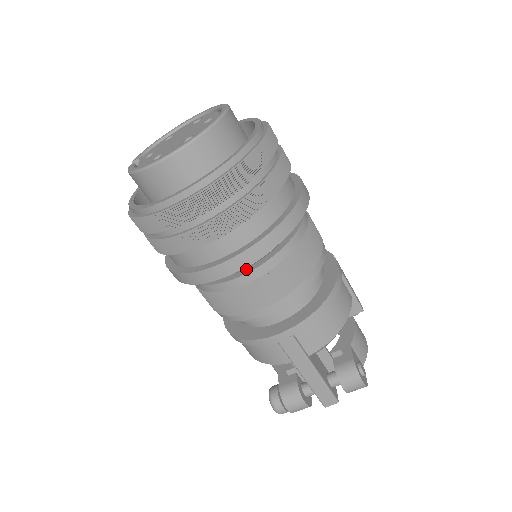
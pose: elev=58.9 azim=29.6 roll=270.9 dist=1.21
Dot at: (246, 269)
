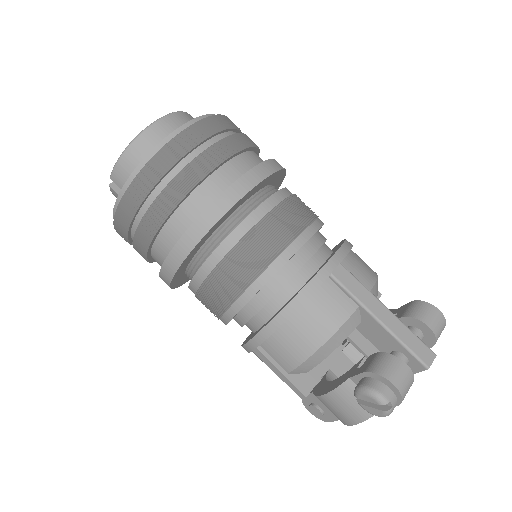
Dot at: occluded
